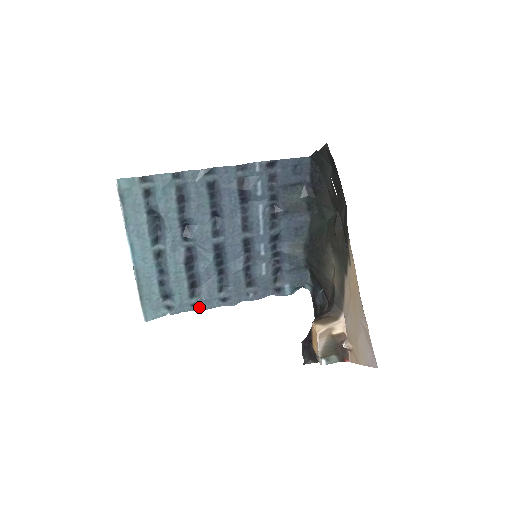
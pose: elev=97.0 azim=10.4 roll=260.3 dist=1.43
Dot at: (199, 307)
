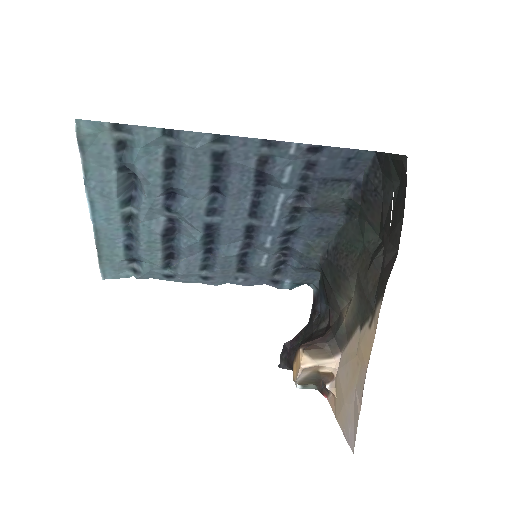
Dot at: (173, 278)
